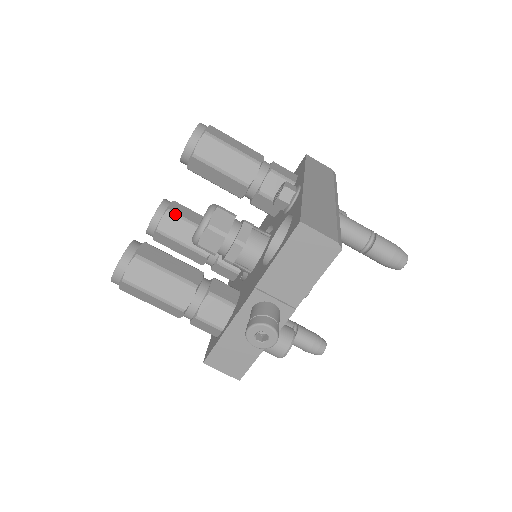
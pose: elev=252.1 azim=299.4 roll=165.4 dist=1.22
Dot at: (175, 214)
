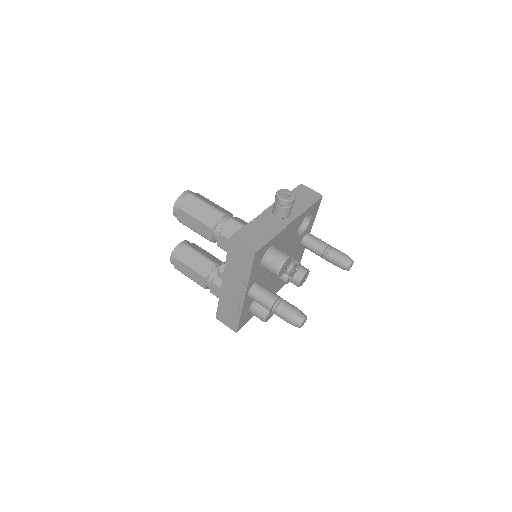
Dot at: (198, 246)
